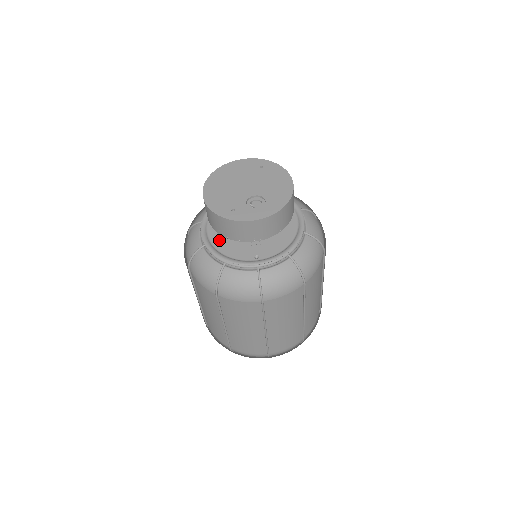
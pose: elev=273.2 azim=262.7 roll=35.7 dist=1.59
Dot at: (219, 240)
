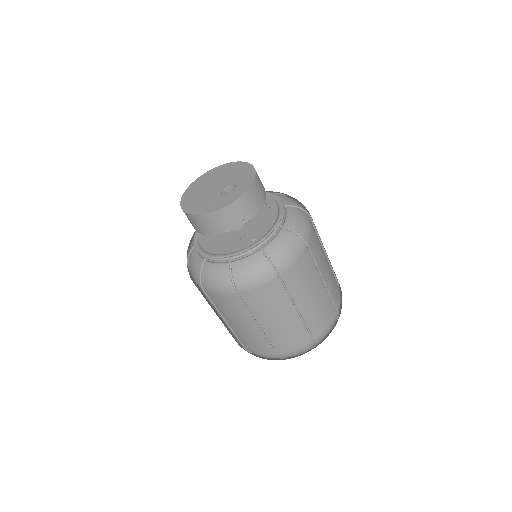
Dot at: (216, 248)
